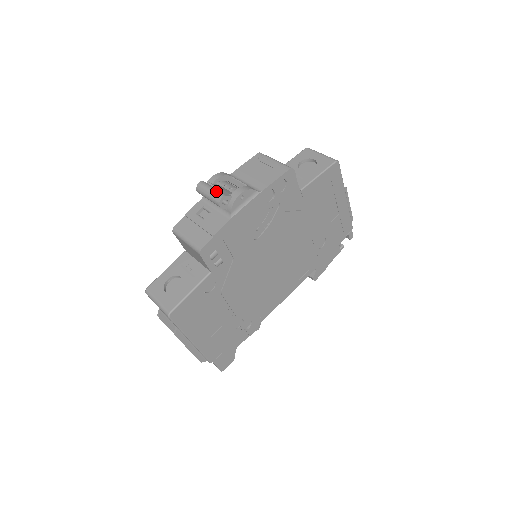
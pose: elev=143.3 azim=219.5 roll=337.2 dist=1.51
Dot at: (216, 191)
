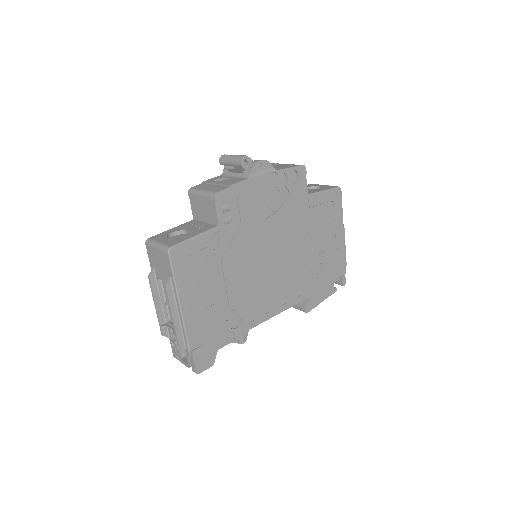
Dot at: (239, 155)
